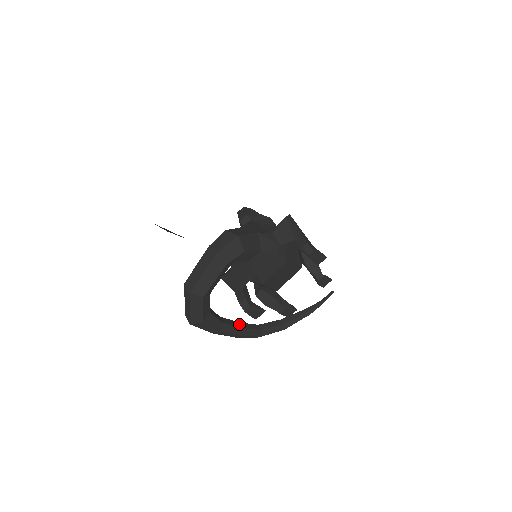
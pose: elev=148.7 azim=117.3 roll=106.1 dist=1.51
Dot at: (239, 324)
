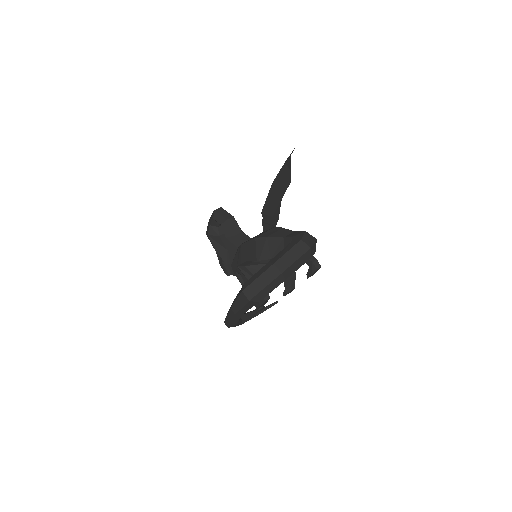
Dot at: occluded
